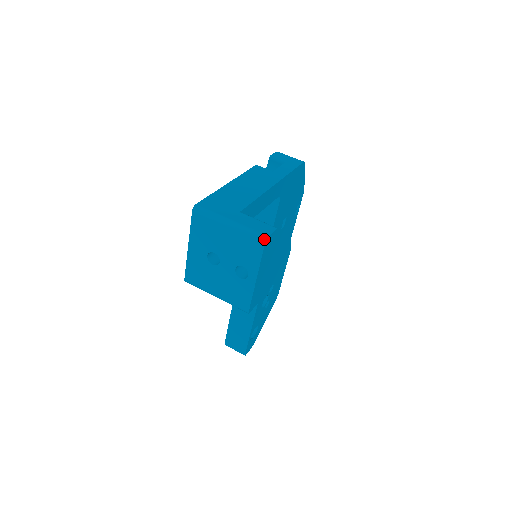
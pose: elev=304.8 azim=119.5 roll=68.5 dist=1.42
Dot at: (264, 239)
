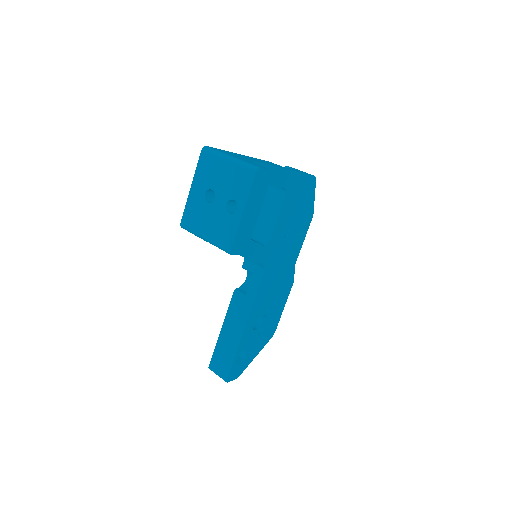
Dot at: (256, 168)
